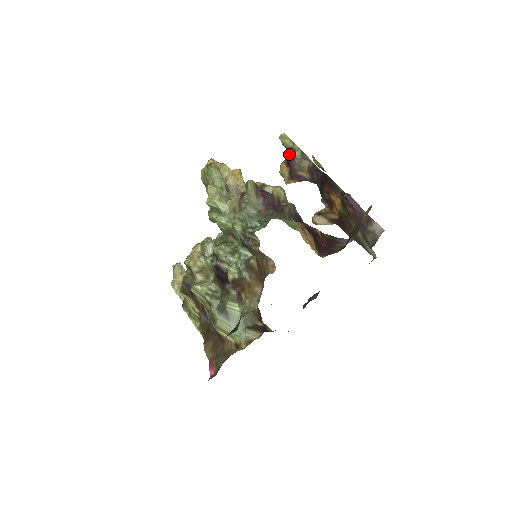
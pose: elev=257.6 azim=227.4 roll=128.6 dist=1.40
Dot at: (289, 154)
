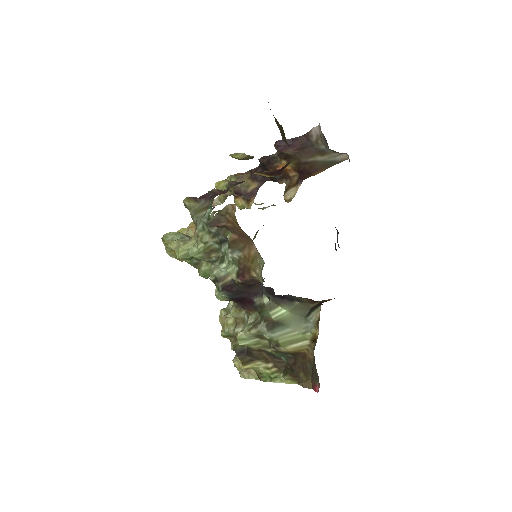
Dot at: (231, 189)
